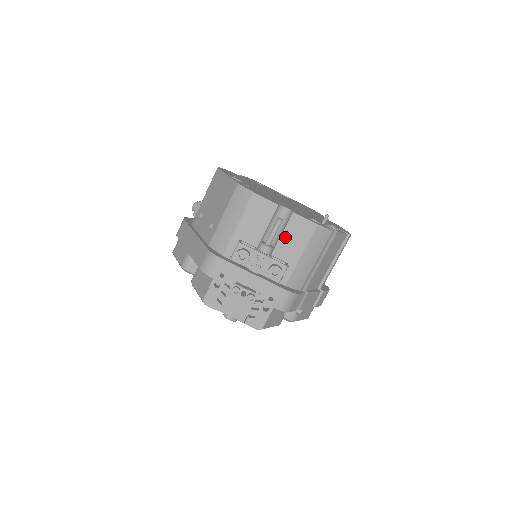
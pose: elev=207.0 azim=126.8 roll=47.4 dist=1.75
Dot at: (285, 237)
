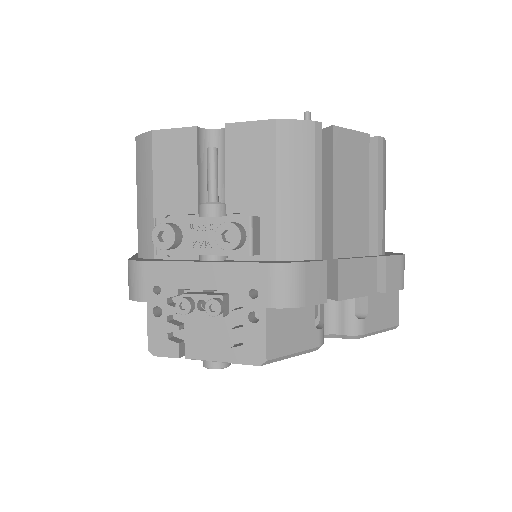
Dot at: (233, 173)
